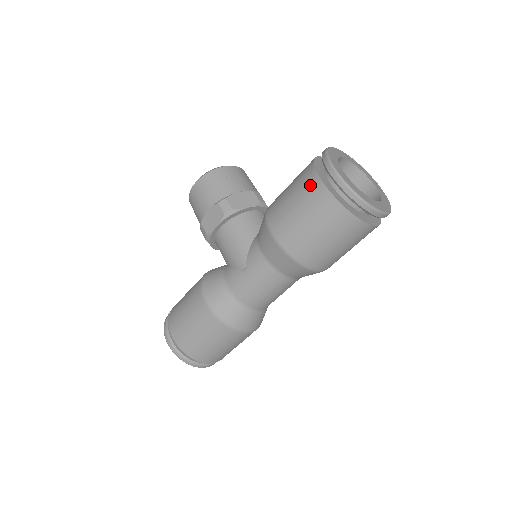
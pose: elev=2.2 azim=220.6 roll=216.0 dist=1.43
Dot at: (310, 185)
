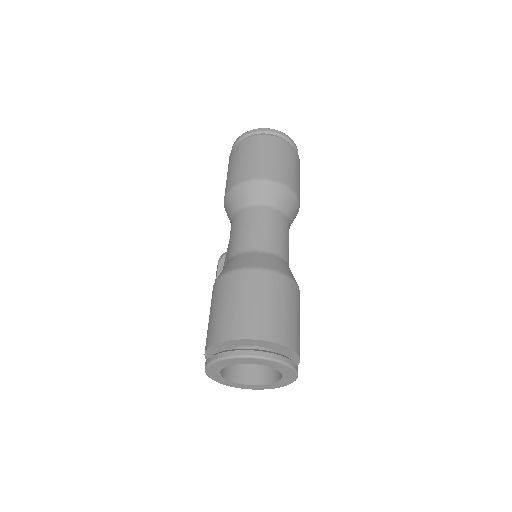
Dot at: occluded
